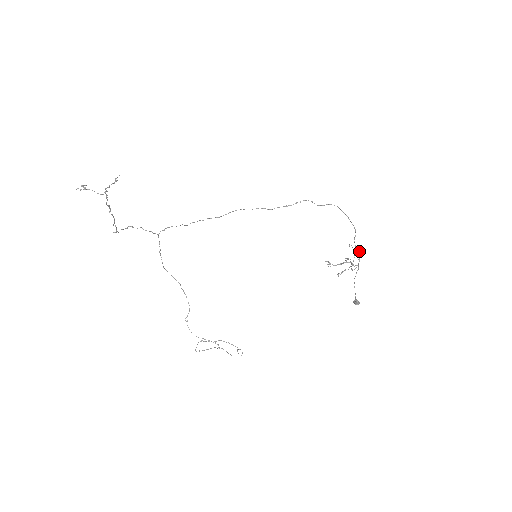
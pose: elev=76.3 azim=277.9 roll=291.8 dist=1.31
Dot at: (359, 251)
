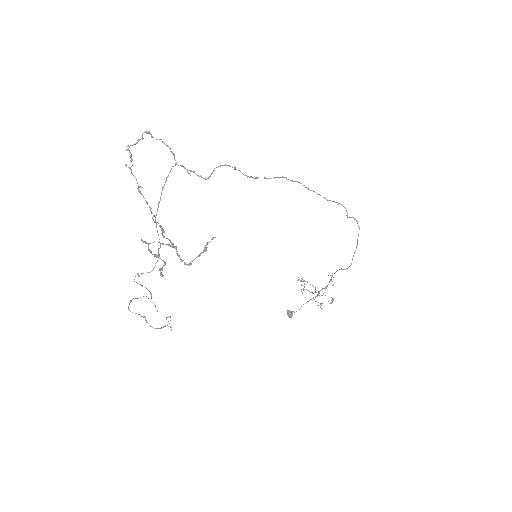
Dot at: (333, 285)
